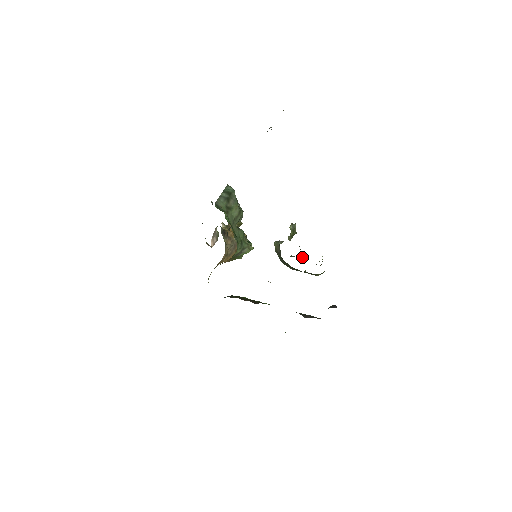
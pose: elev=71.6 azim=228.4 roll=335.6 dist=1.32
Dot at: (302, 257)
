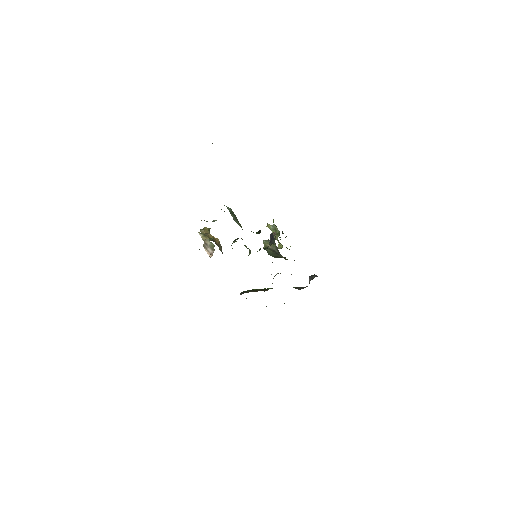
Dot at: (281, 247)
